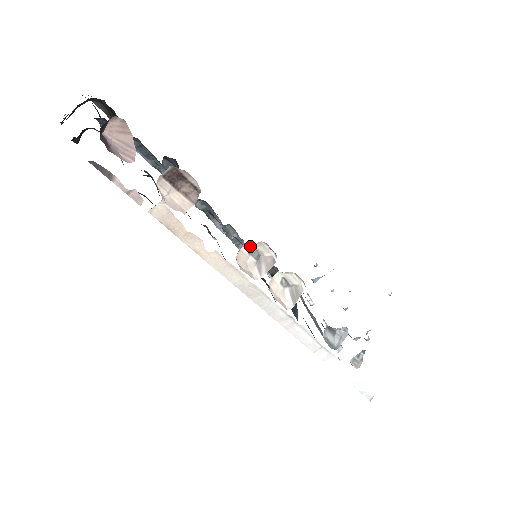
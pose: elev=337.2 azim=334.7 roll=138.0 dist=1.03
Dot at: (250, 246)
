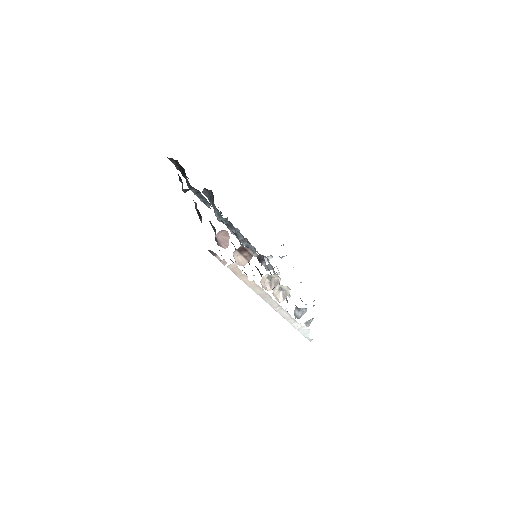
Dot at: (268, 274)
